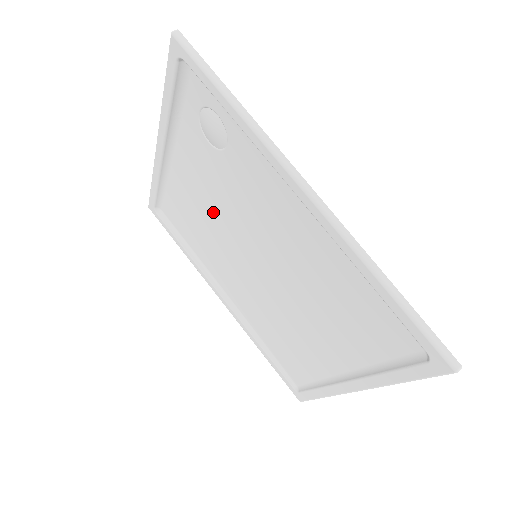
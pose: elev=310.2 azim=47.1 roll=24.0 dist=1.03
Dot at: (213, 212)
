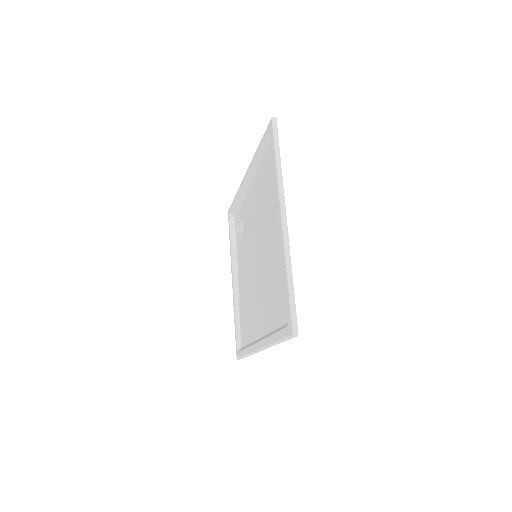
Dot at: (247, 276)
